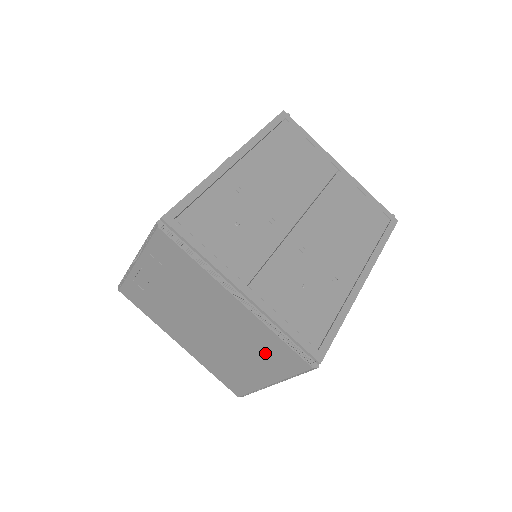
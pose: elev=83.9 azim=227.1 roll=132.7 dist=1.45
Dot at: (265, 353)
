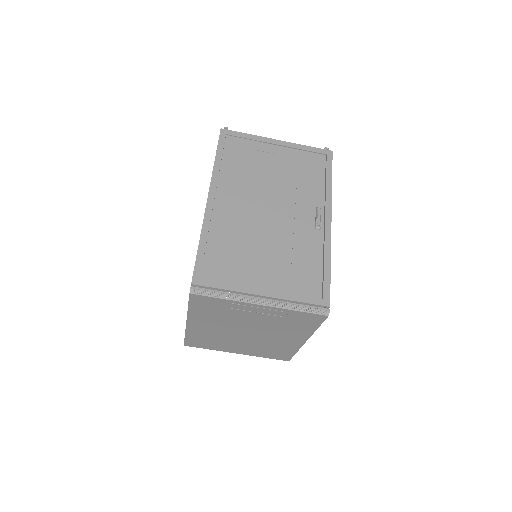
Dot at: (269, 351)
